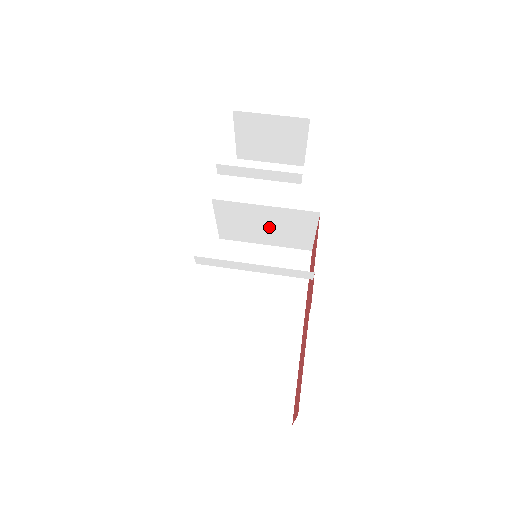
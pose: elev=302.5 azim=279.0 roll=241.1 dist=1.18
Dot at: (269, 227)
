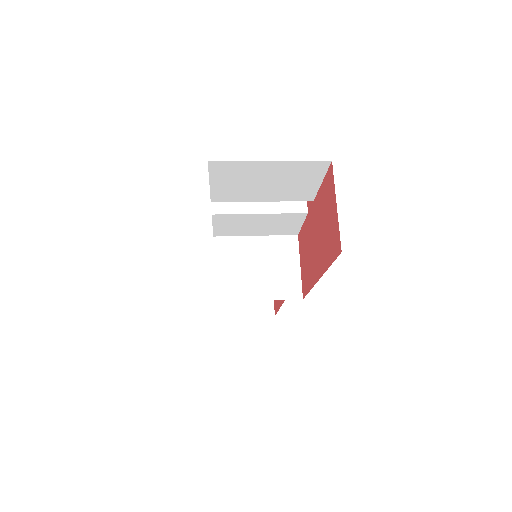
Dot at: (261, 268)
